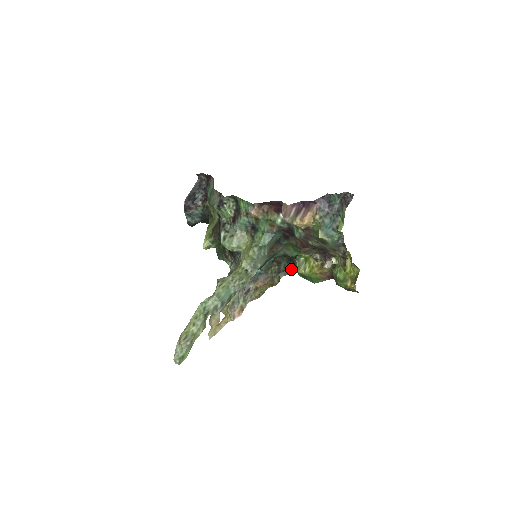
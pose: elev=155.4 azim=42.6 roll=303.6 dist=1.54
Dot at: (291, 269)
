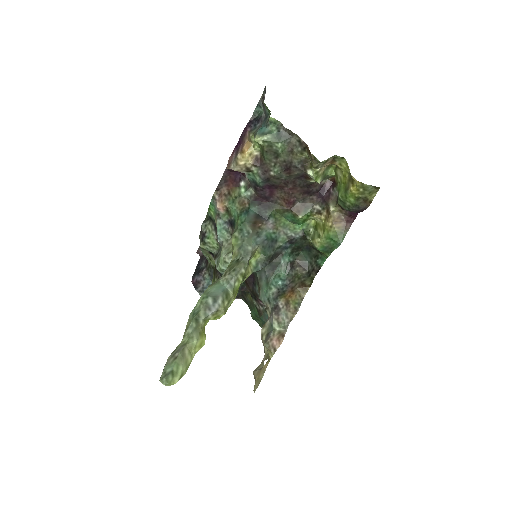
Dot at: (319, 261)
